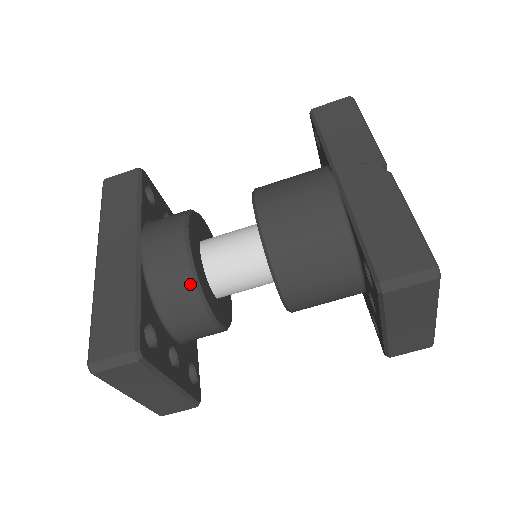
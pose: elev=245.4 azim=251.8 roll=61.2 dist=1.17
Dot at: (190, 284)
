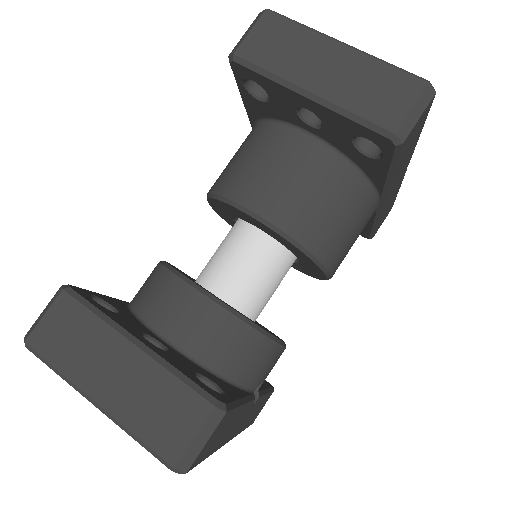
Dot at: (159, 270)
